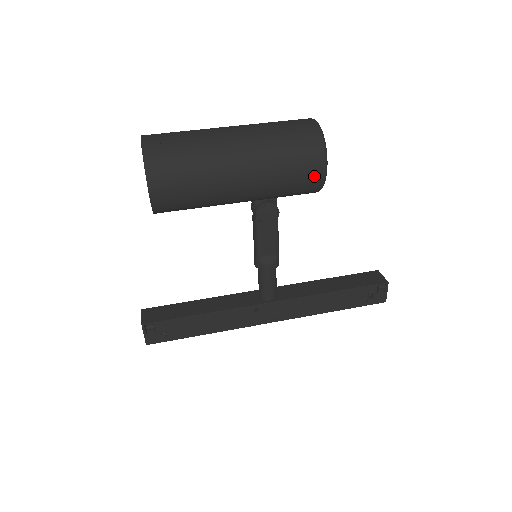
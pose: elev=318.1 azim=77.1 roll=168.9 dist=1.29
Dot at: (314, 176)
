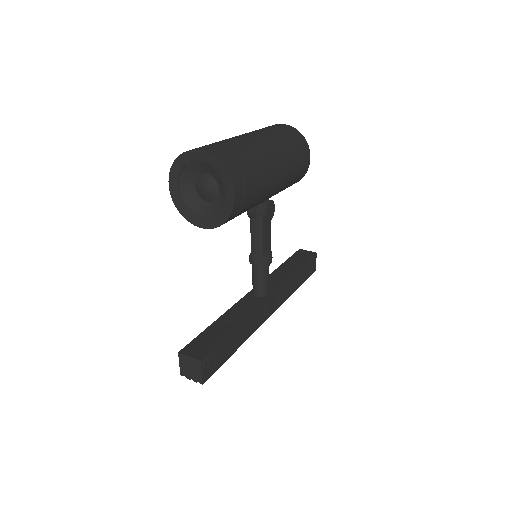
Dot at: (305, 167)
